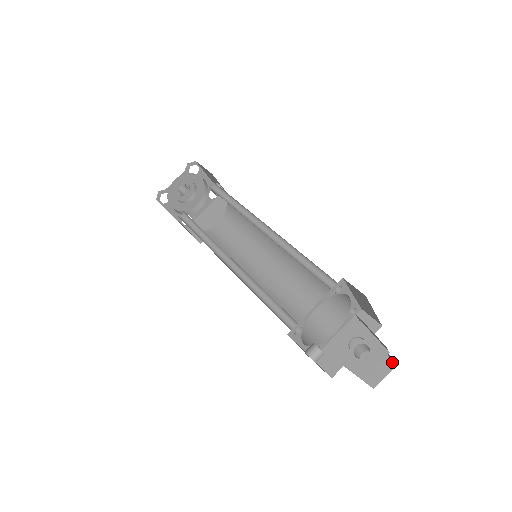
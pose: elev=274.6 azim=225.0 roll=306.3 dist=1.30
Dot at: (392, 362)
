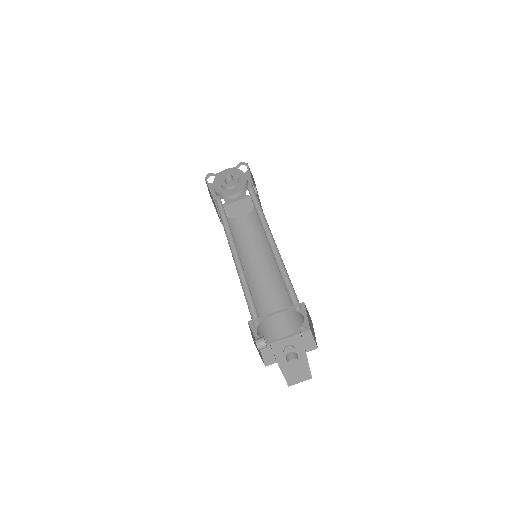
Dot at: (310, 375)
